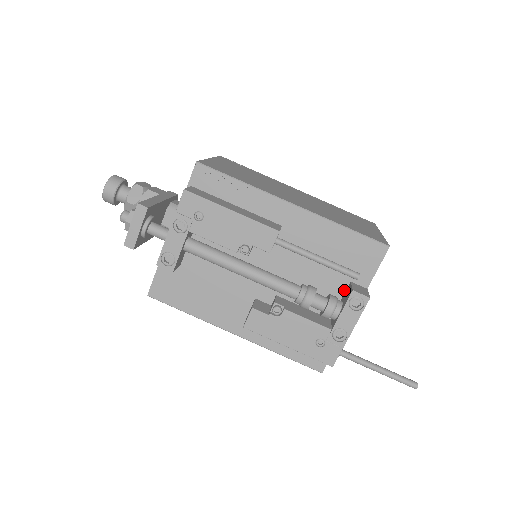
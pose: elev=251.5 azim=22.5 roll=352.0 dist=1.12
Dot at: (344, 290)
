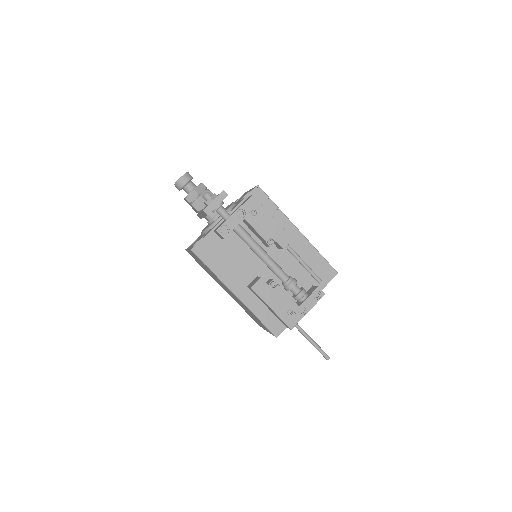
Dot at: (307, 289)
